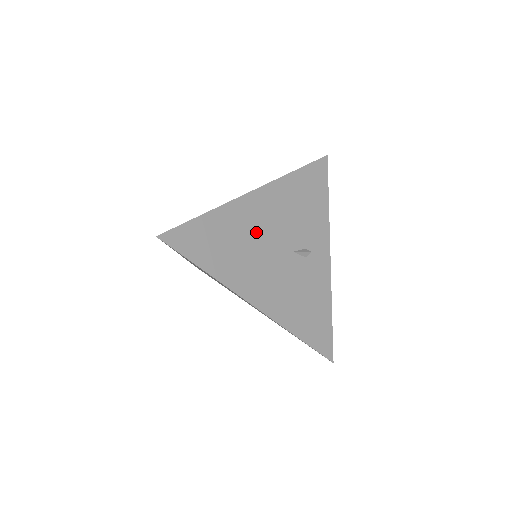
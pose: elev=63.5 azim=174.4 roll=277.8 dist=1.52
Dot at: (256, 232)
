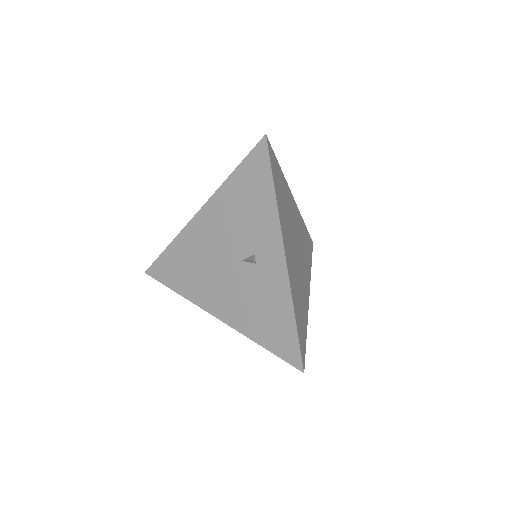
Dot at: (206, 251)
